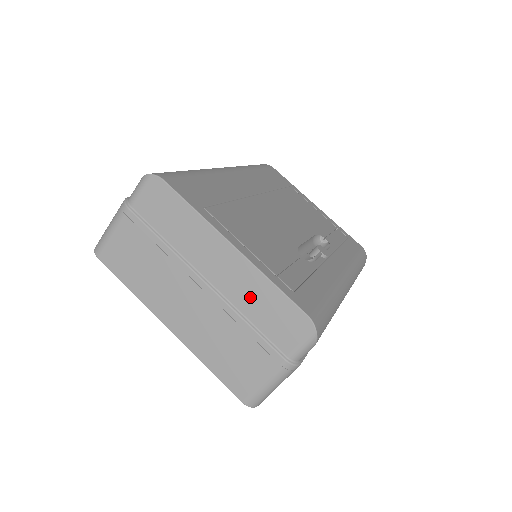
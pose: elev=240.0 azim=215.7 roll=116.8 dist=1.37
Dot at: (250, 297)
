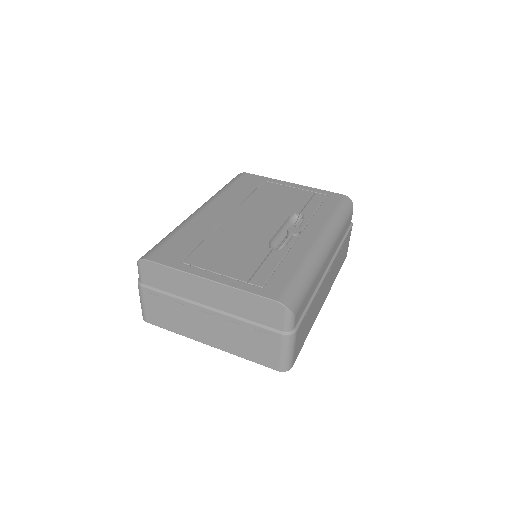
Dot at: (238, 305)
